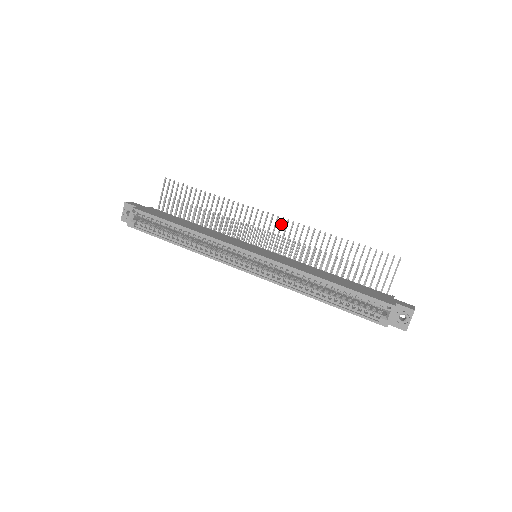
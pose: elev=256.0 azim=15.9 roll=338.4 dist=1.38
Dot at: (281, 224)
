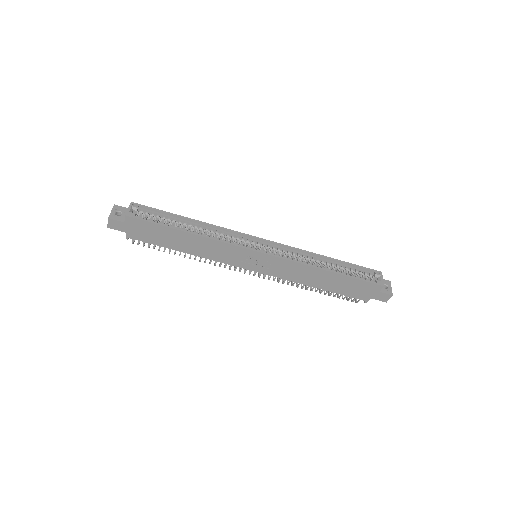
Dot at: occluded
